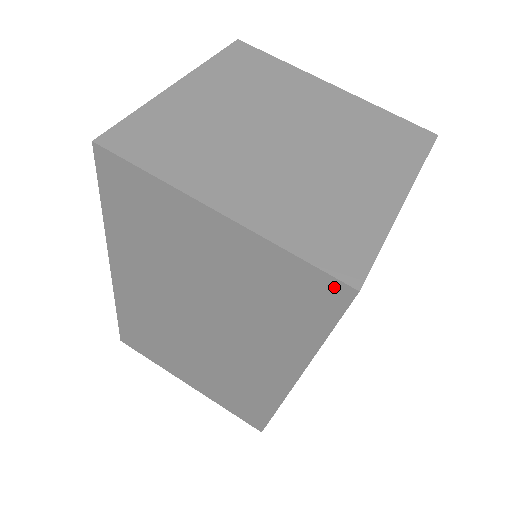
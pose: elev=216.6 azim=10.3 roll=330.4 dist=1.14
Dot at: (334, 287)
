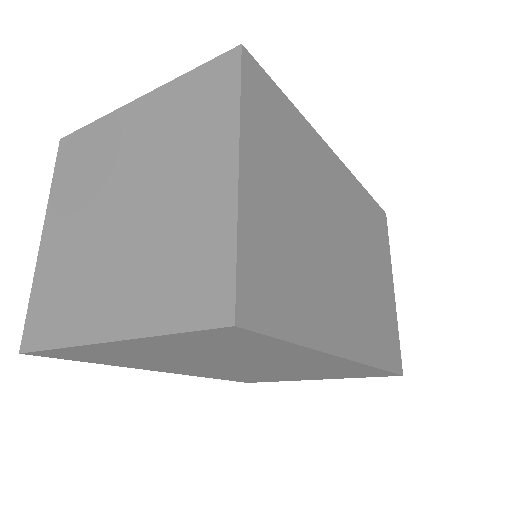
Dot at: (223, 331)
